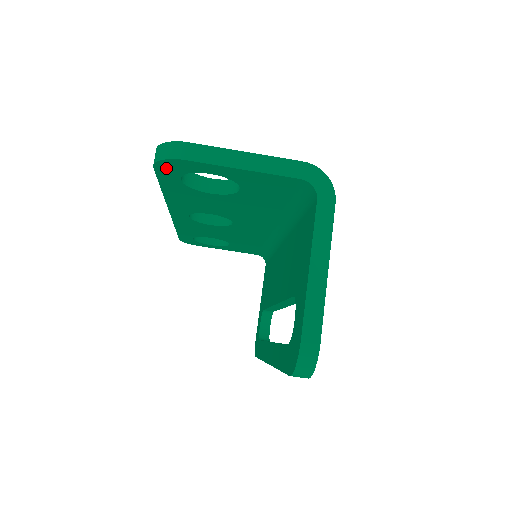
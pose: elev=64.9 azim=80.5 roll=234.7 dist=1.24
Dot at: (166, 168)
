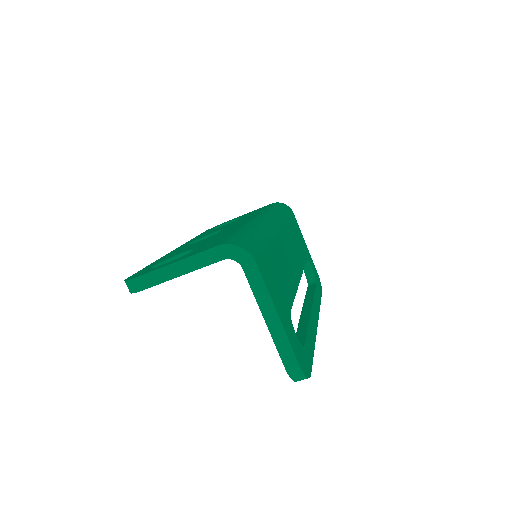
Dot at: occluded
